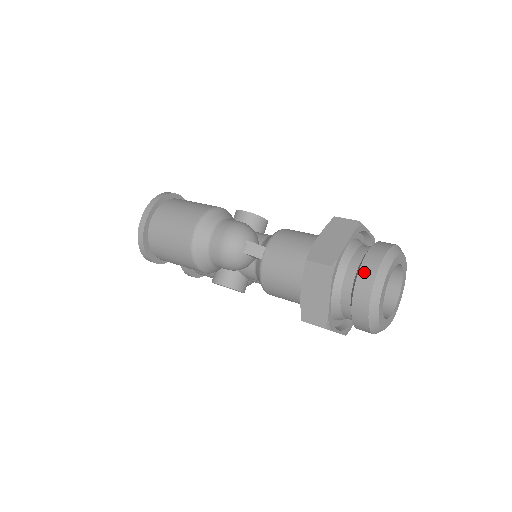
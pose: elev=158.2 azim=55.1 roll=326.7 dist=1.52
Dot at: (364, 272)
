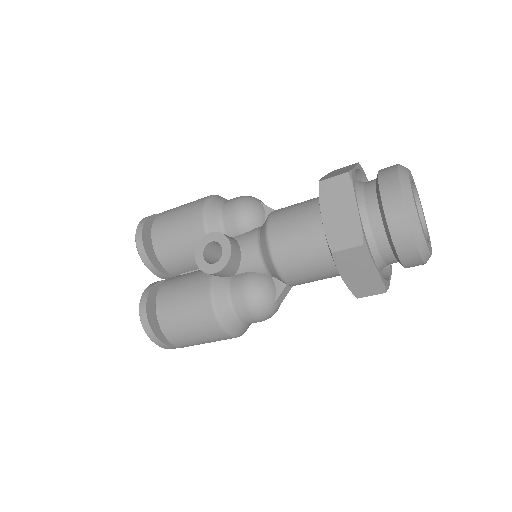
Dot at: occluded
